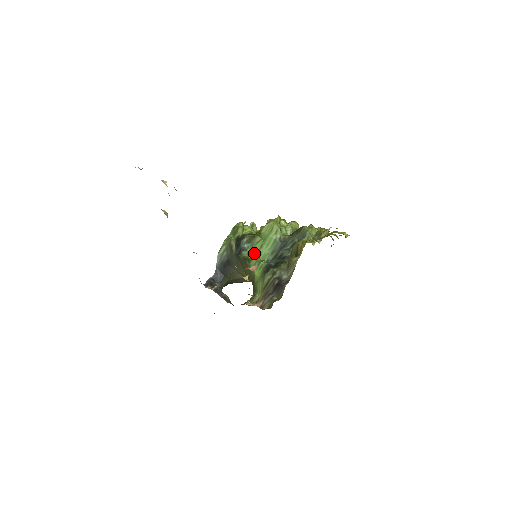
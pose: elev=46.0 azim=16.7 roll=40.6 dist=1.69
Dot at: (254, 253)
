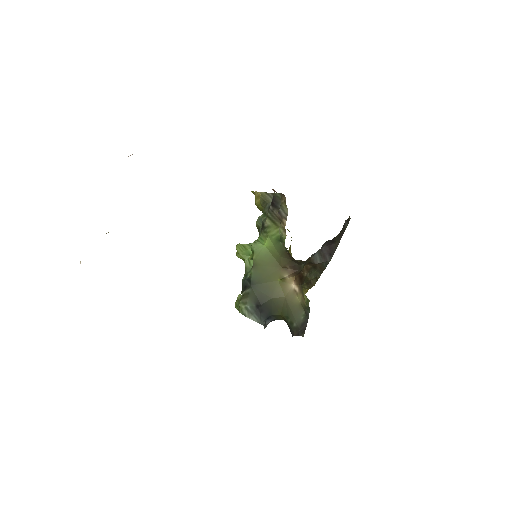
Dot at: (251, 255)
